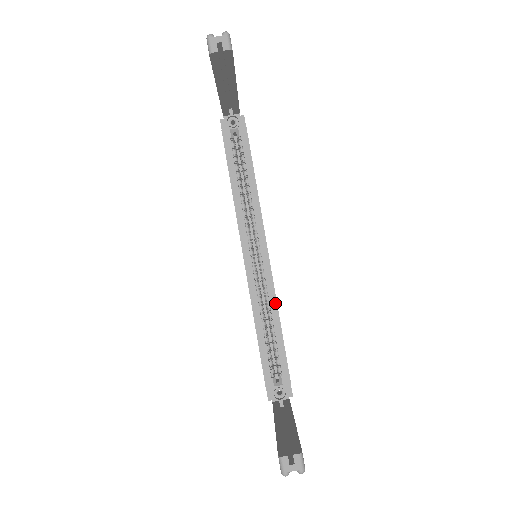
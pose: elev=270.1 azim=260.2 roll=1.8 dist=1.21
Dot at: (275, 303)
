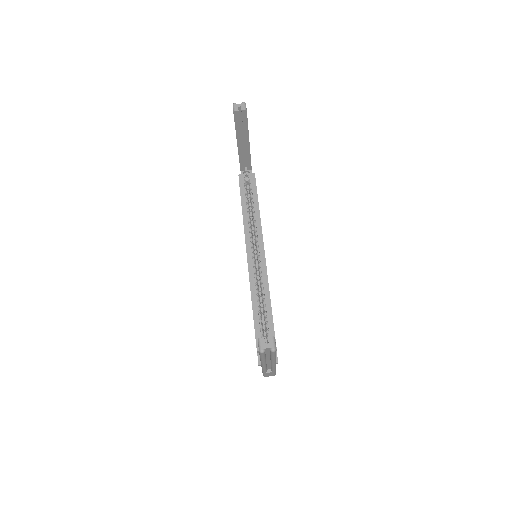
Dot at: (268, 289)
